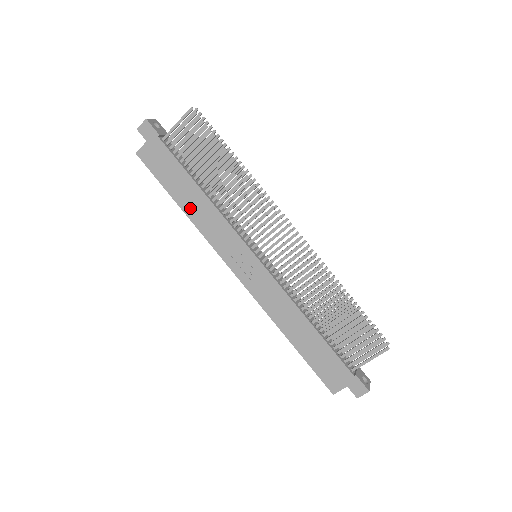
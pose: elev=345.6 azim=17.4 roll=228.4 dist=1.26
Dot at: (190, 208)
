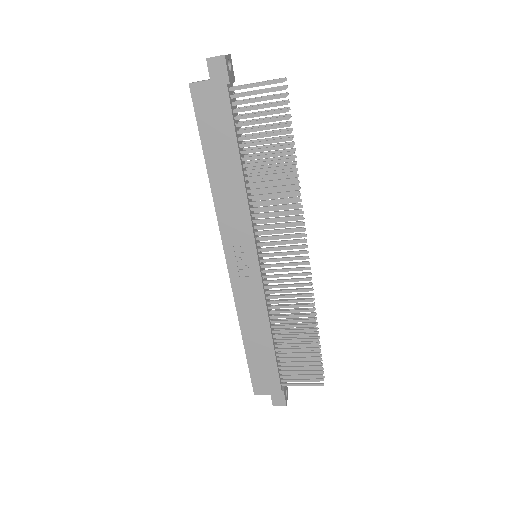
Dot at: (218, 179)
